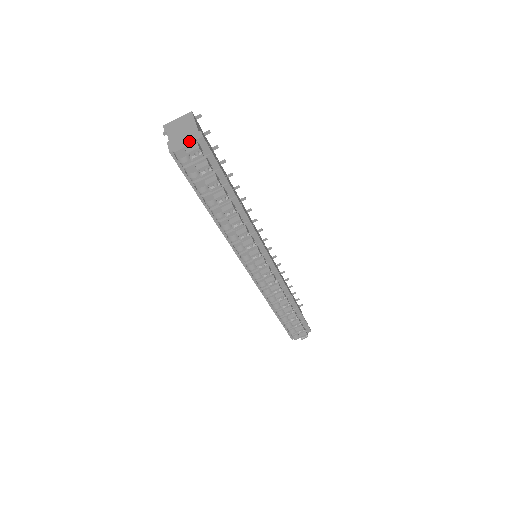
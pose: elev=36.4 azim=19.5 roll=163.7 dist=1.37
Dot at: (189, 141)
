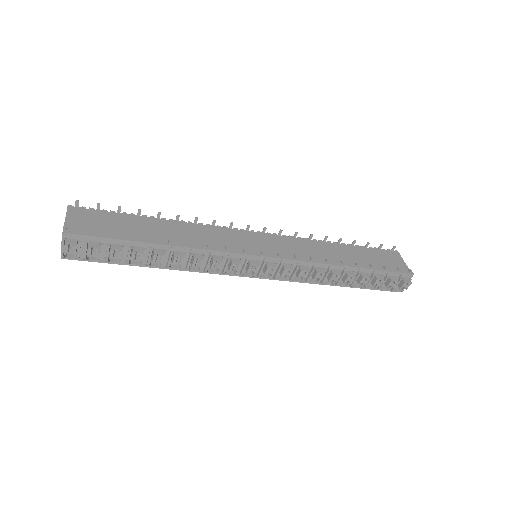
Dot at: (61, 242)
